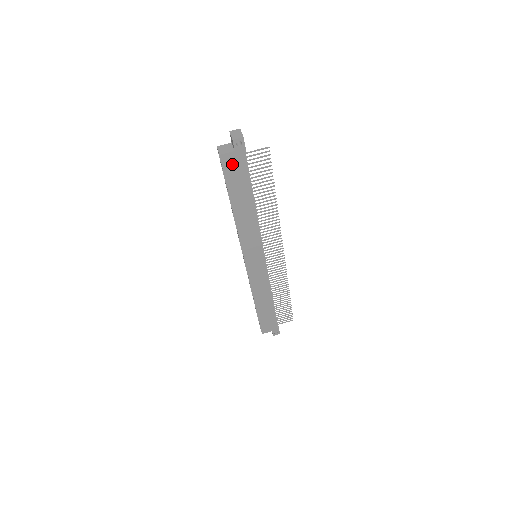
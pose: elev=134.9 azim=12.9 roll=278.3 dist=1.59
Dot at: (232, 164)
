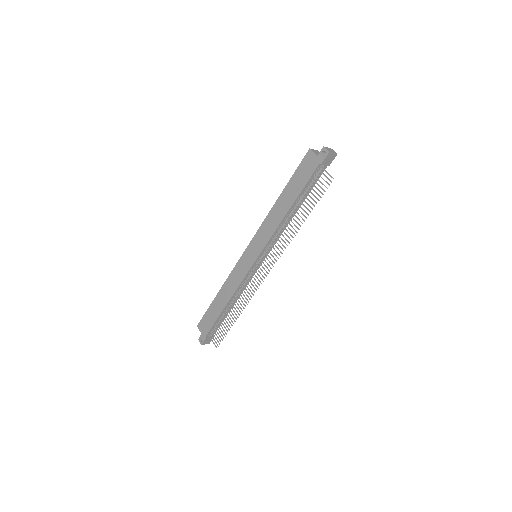
Dot at: (309, 163)
